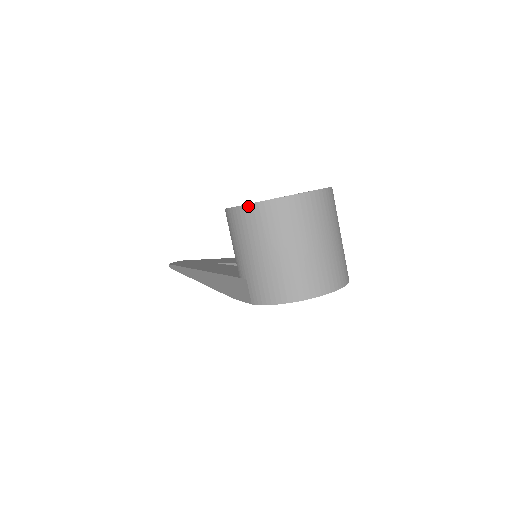
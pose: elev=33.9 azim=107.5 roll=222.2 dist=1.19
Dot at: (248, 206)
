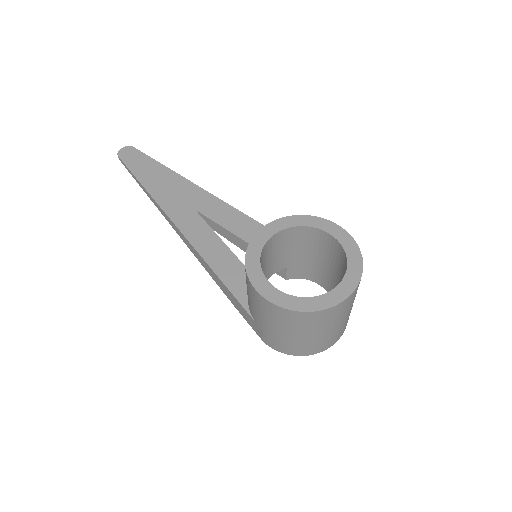
Dot at: (284, 309)
